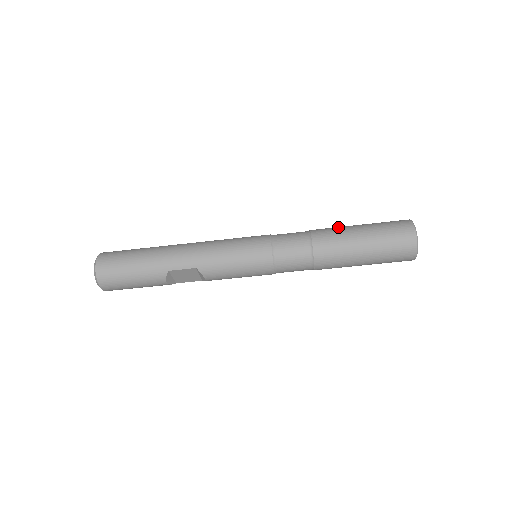
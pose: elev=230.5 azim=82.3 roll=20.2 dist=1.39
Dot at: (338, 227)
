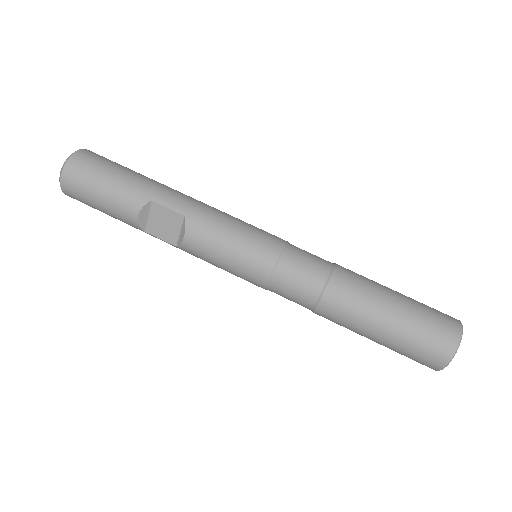
Dot at: occluded
